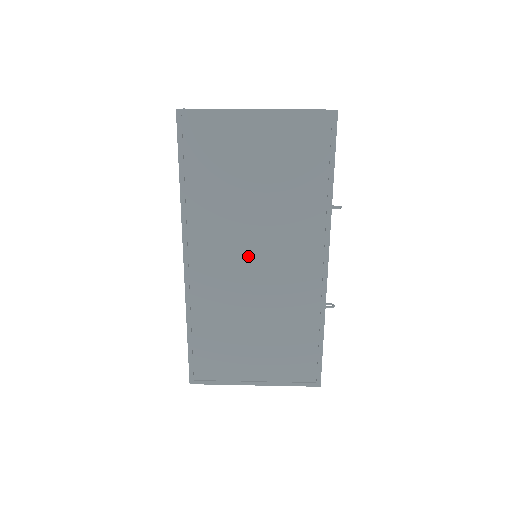
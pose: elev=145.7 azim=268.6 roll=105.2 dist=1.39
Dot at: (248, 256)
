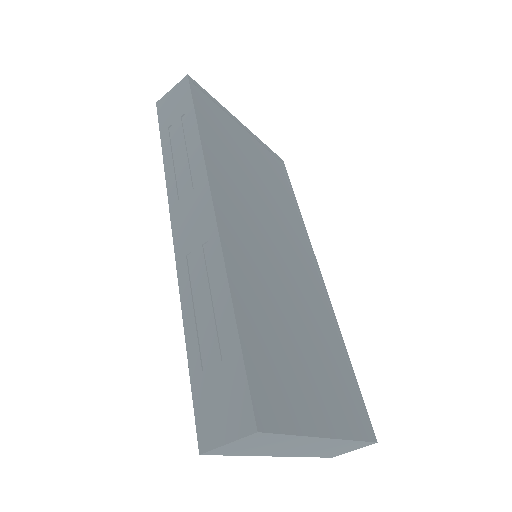
Dot at: (267, 235)
